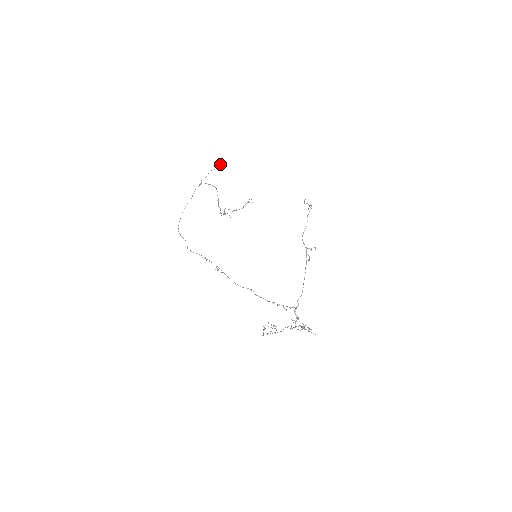
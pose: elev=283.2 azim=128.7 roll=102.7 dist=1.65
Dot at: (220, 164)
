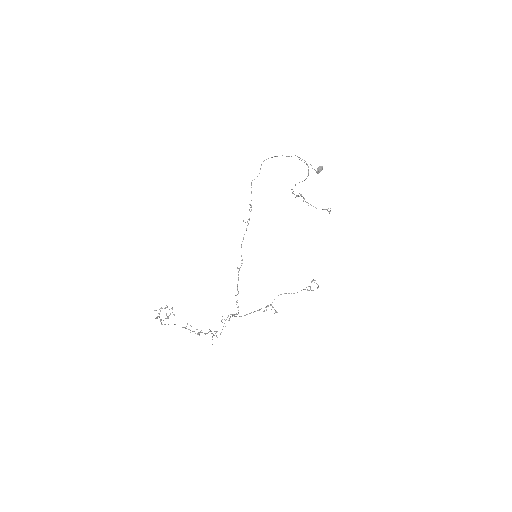
Dot at: occluded
